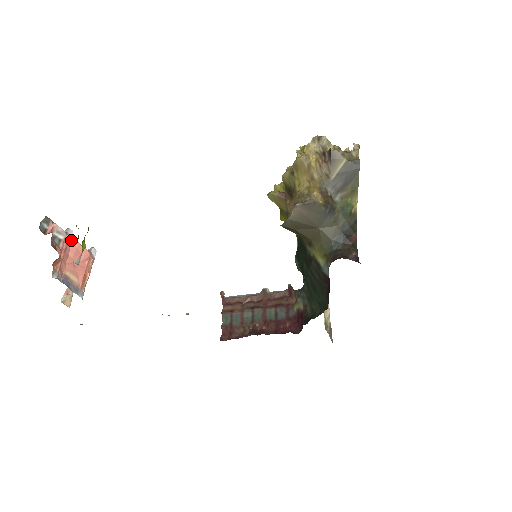
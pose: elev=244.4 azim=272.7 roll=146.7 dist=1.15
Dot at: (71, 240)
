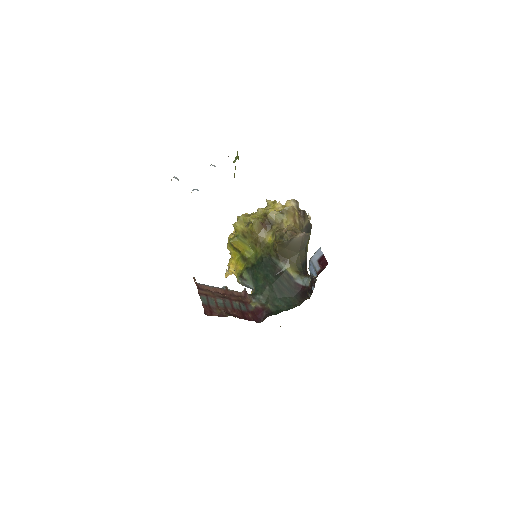
Dot at: occluded
